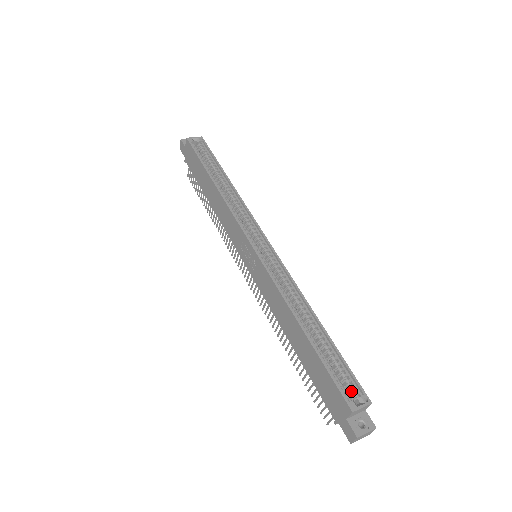
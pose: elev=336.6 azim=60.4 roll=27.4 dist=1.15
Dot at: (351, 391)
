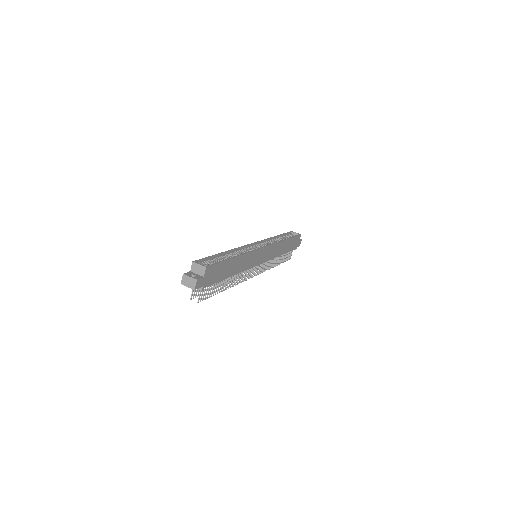
Dot at: occluded
